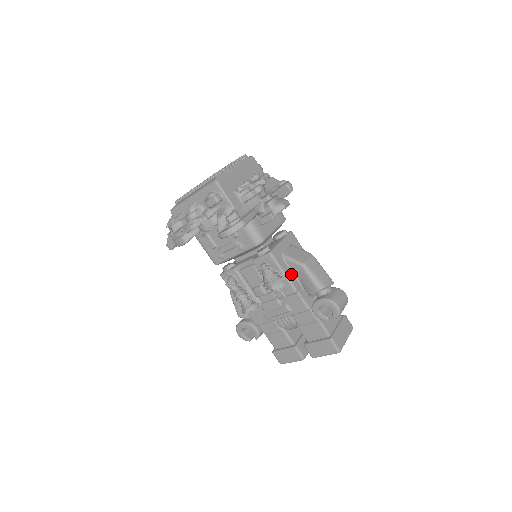
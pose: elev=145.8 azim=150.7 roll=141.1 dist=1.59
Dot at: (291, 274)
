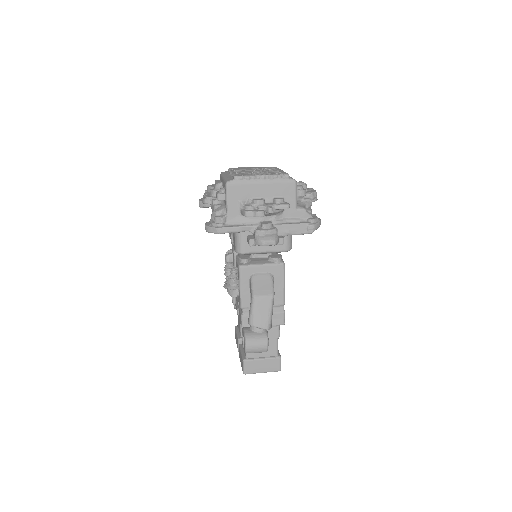
Dot at: (248, 293)
